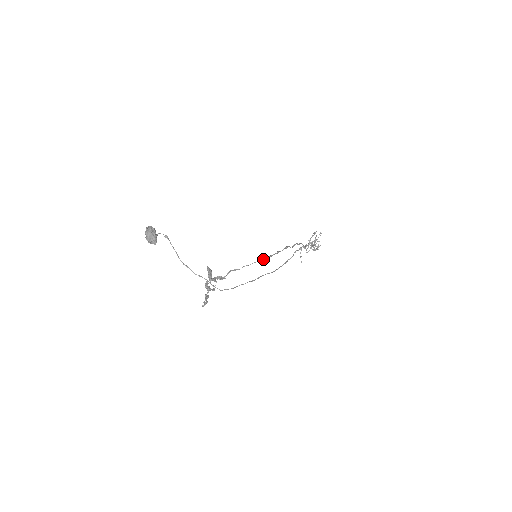
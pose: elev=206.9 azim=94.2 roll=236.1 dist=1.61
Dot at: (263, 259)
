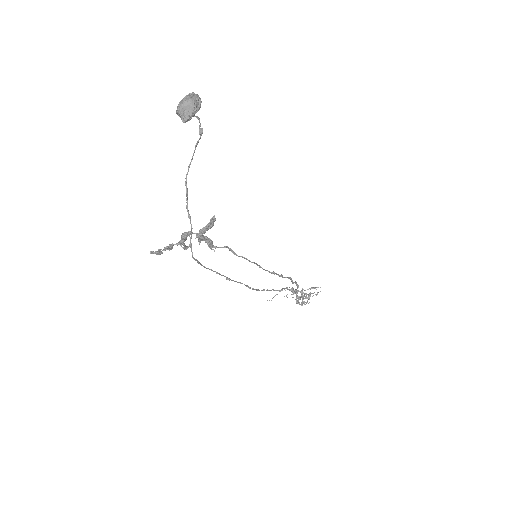
Dot at: occluded
